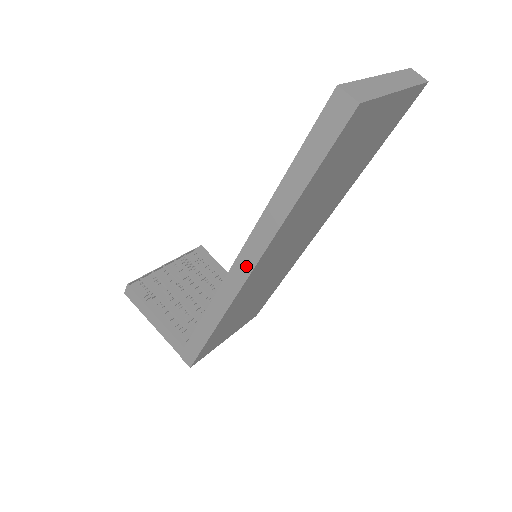
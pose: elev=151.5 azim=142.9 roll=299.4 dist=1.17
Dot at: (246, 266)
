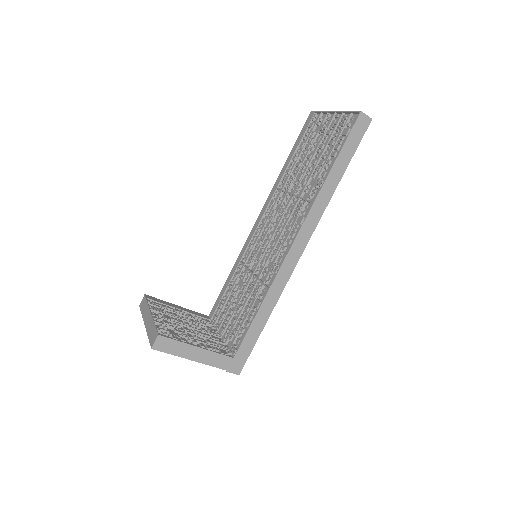
Dot at: (301, 245)
